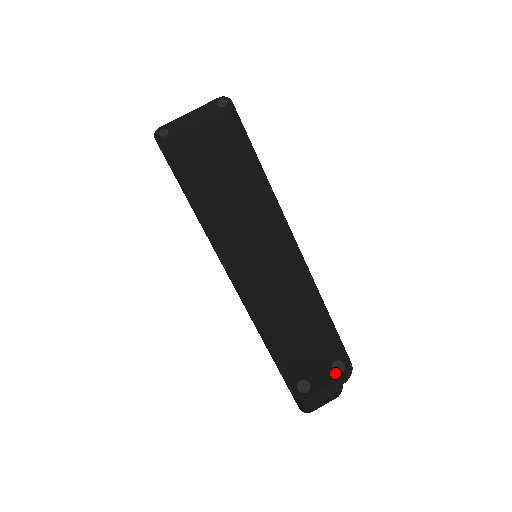
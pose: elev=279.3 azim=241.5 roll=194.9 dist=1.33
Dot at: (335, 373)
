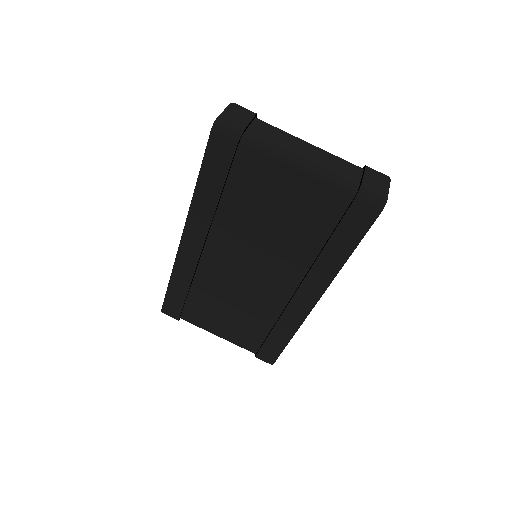
Dot at: occluded
